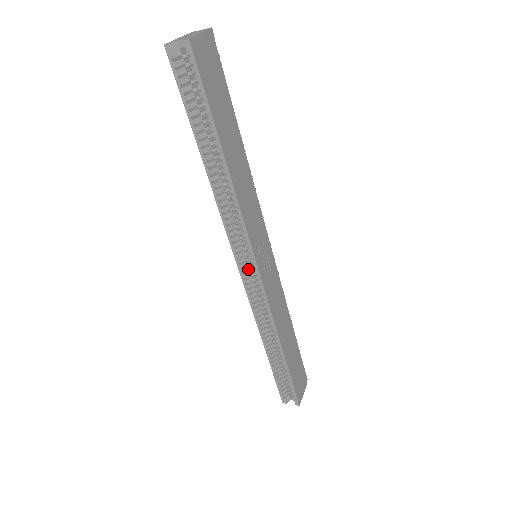
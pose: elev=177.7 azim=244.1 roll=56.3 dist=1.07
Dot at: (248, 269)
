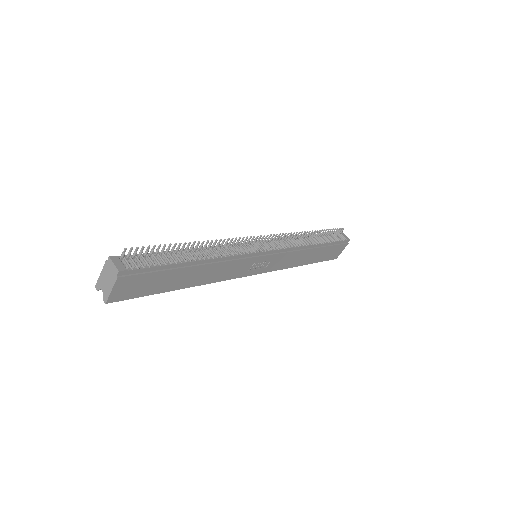
Dot at: occluded
